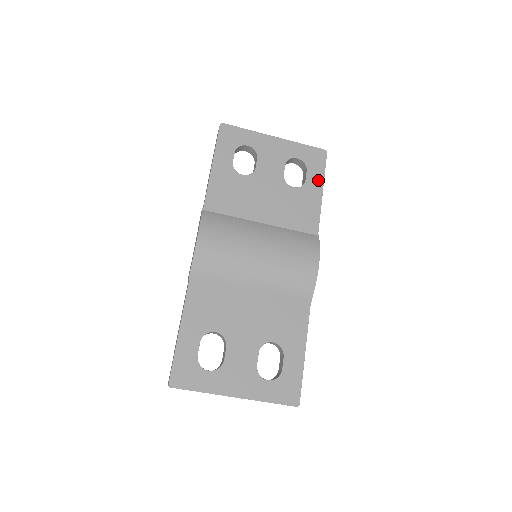
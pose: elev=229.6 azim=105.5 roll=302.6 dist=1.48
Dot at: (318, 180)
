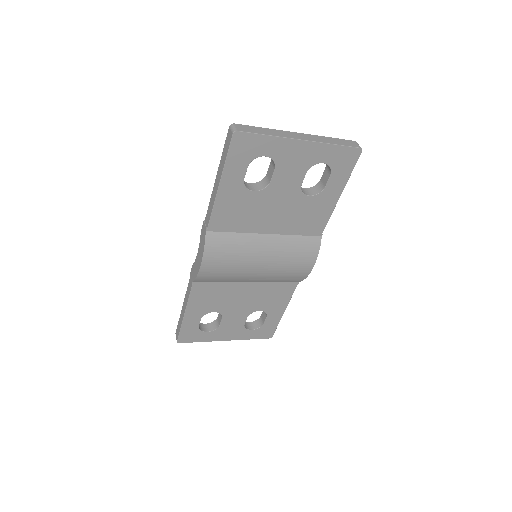
Dot at: (340, 184)
